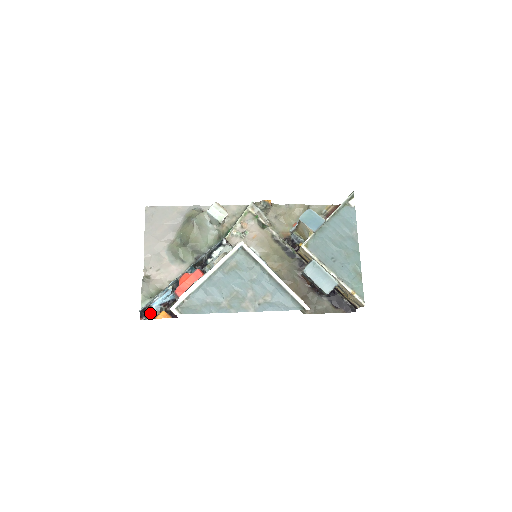
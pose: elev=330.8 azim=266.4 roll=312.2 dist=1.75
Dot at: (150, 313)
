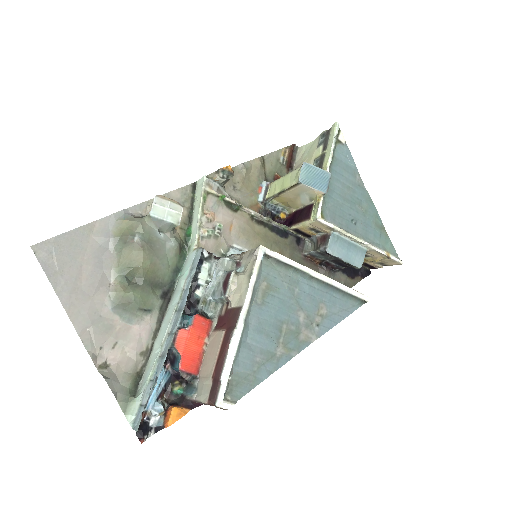
Dot at: (149, 423)
